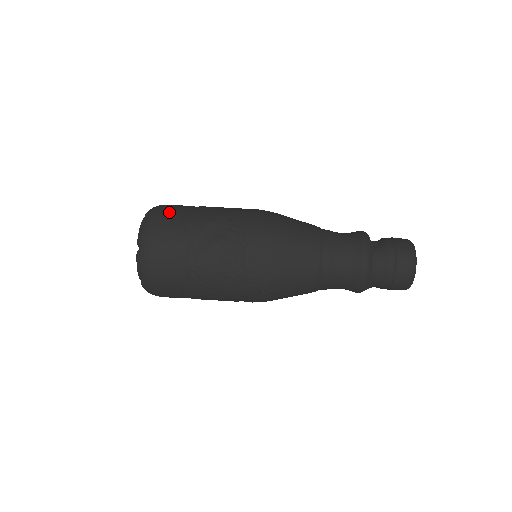
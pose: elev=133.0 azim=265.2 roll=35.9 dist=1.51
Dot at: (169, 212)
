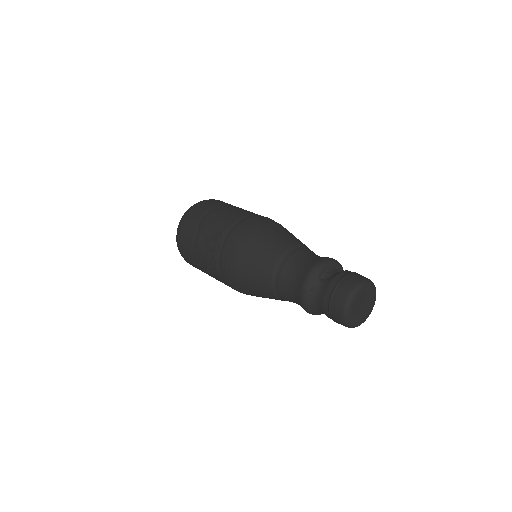
Dot at: (197, 211)
